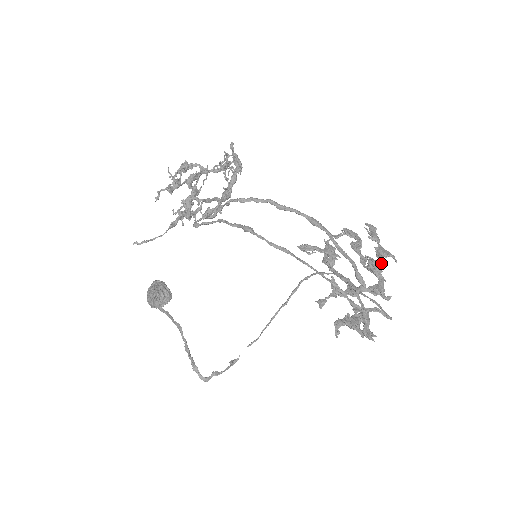
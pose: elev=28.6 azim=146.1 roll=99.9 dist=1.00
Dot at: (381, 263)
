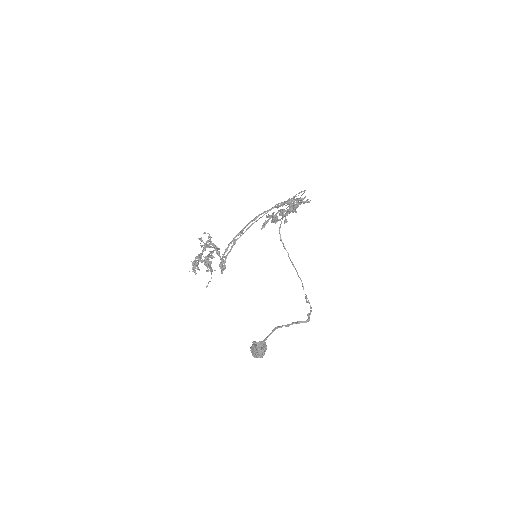
Dot at: occluded
